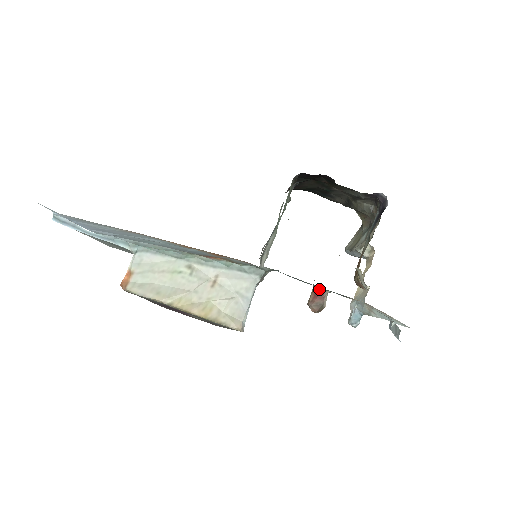
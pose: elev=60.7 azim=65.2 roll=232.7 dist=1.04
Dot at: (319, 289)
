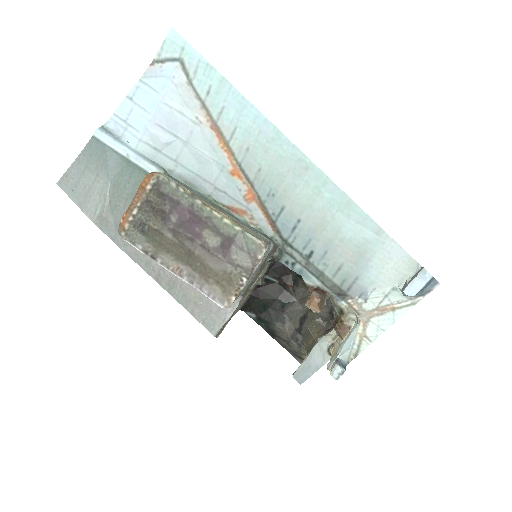
Dot at: (319, 288)
